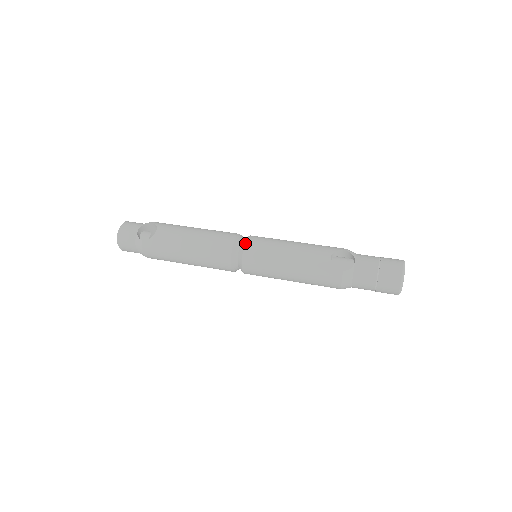
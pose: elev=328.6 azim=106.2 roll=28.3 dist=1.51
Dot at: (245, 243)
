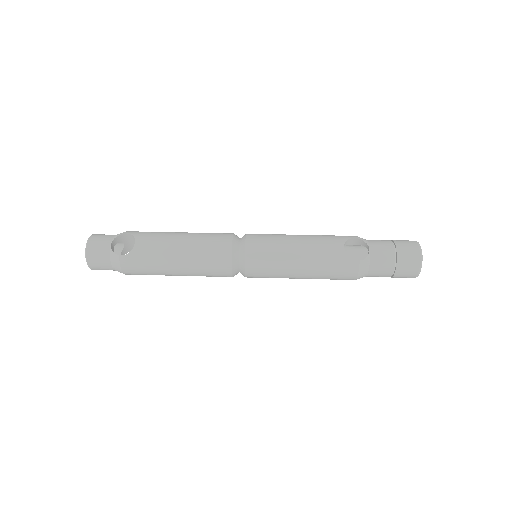
Dot at: (245, 244)
